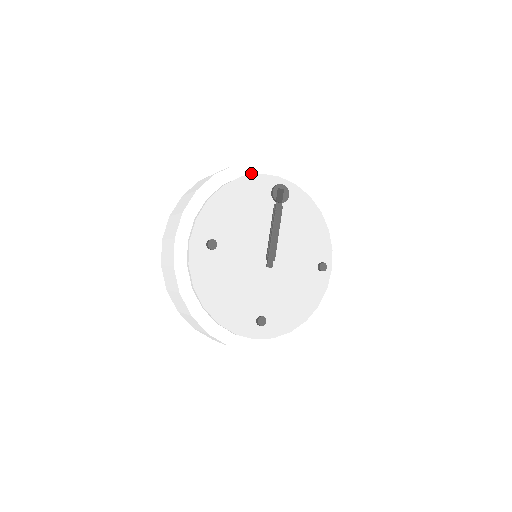
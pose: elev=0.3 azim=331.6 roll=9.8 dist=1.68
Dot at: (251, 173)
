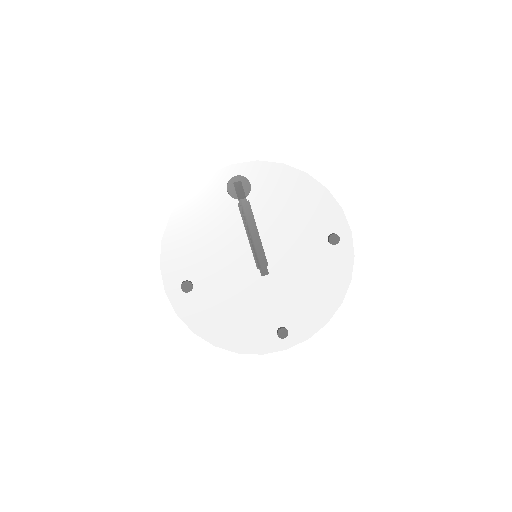
Dot at: (197, 180)
